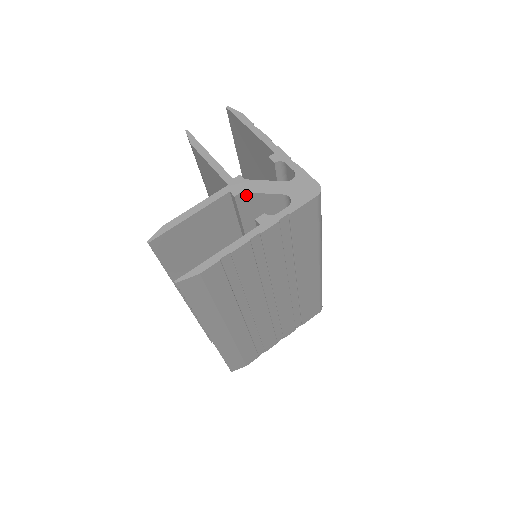
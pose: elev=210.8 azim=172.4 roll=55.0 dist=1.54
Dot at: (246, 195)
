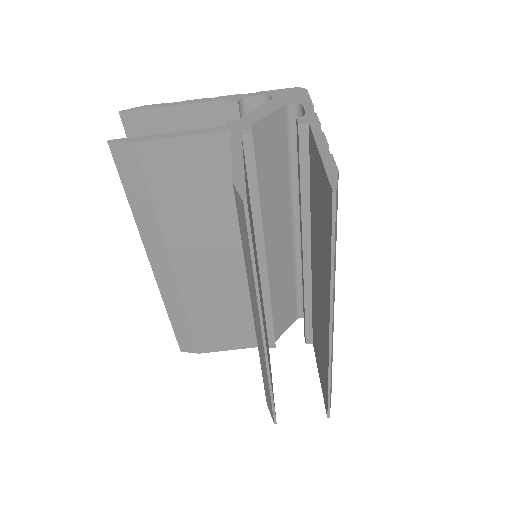
Dot at: (255, 128)
